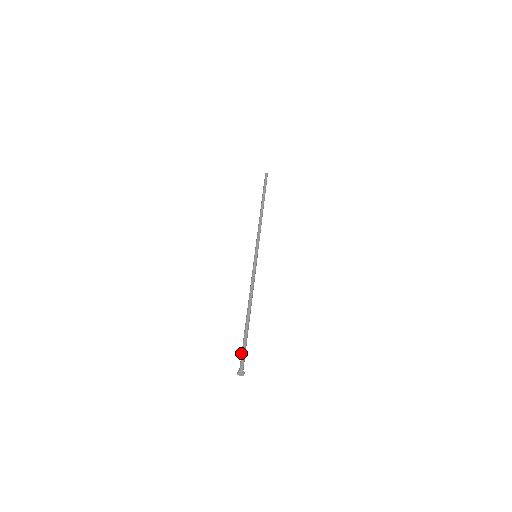
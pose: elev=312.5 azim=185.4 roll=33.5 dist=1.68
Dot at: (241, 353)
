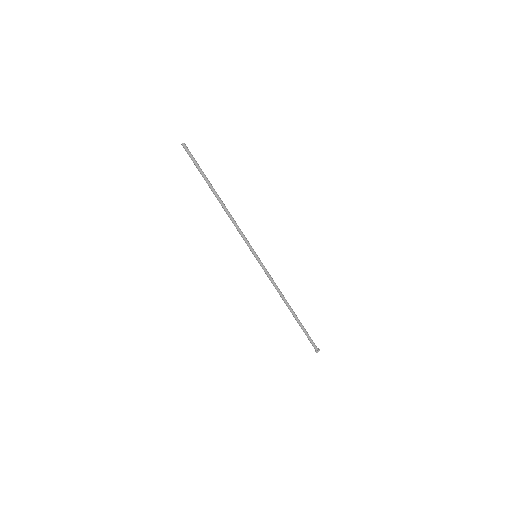
Dot at: (309, 339)
